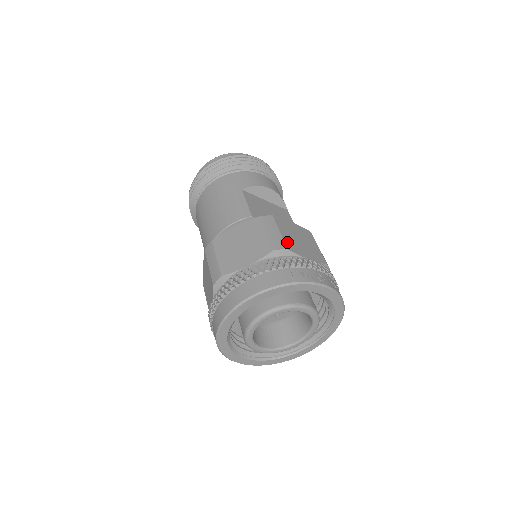
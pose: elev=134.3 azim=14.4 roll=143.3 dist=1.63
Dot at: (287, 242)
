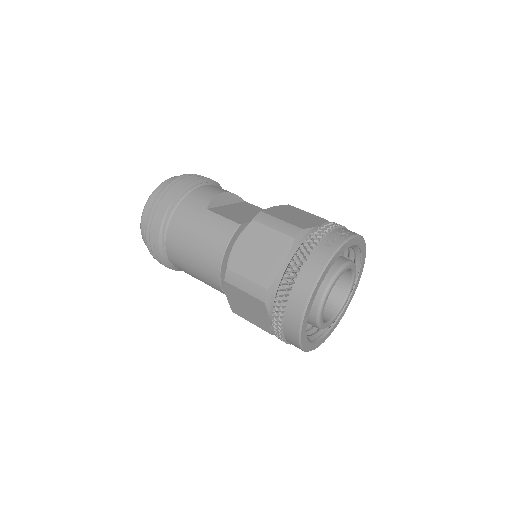
Dot at: (295, 224)
